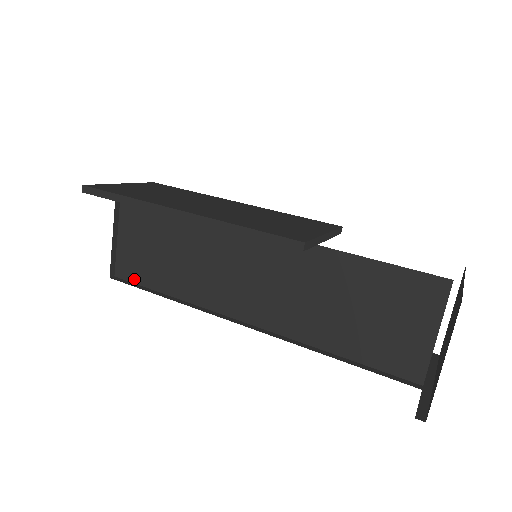
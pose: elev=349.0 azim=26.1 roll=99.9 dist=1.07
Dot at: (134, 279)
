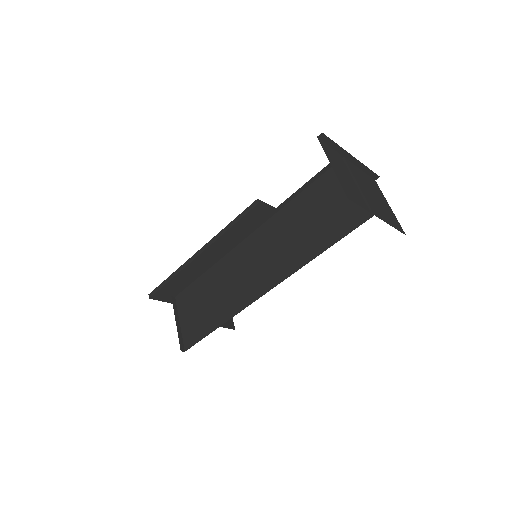
Dot at: (196, 340)
